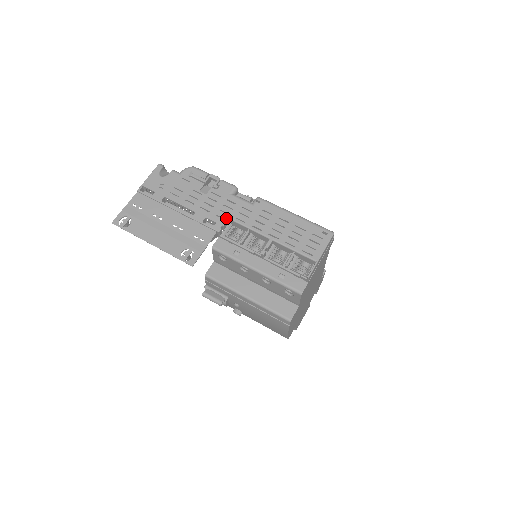
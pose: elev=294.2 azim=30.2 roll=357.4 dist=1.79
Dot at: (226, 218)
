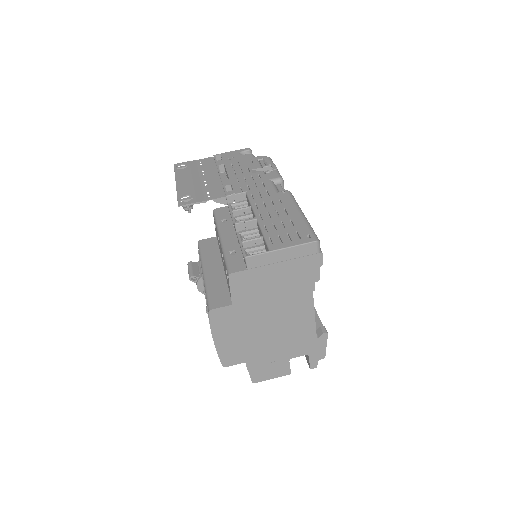
Dot at: (244, 191)
